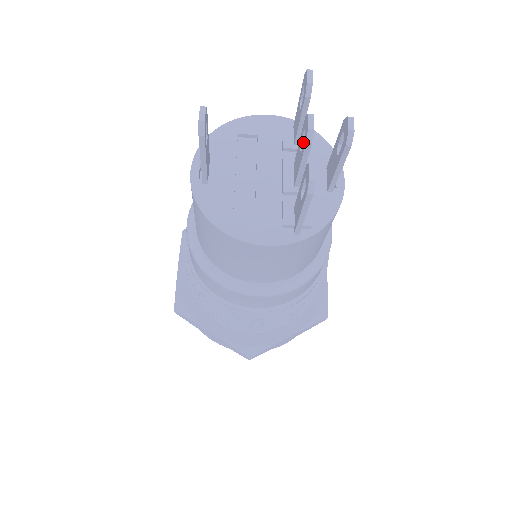
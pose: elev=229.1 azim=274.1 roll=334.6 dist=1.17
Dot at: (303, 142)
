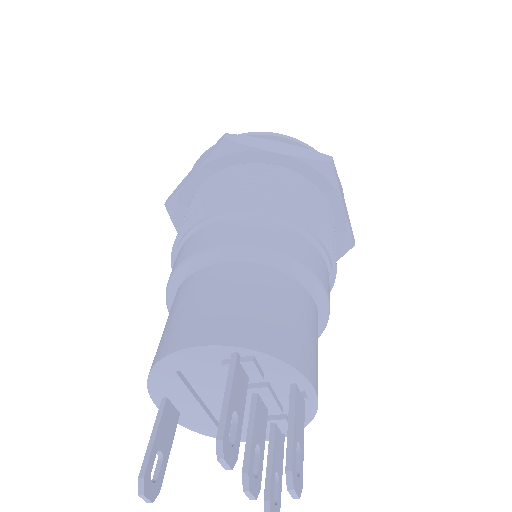
Dot at: (251, 447)
